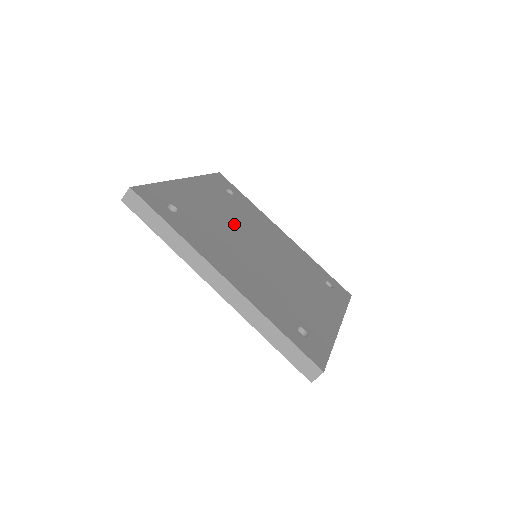
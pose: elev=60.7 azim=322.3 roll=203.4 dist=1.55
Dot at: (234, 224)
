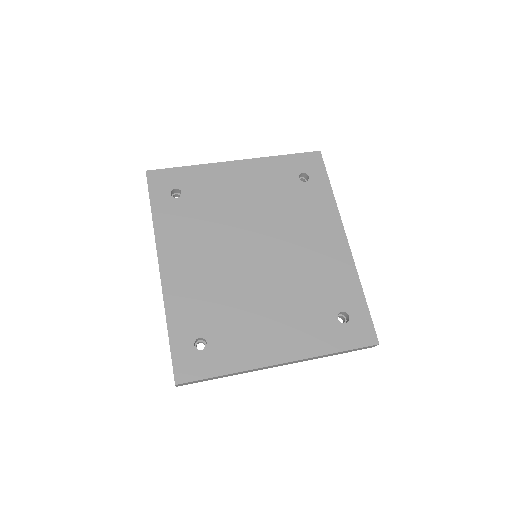
Dot at: (253, 218)
